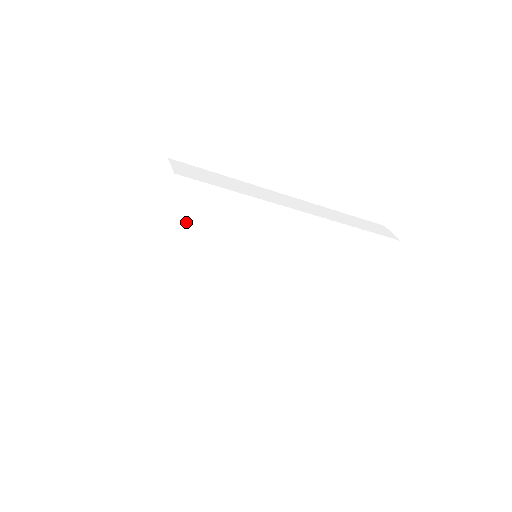
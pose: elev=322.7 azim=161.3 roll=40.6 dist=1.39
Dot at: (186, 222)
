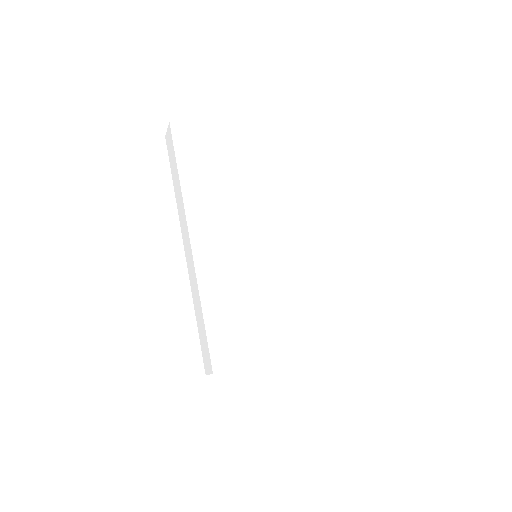
Dot at: (235, 170)
